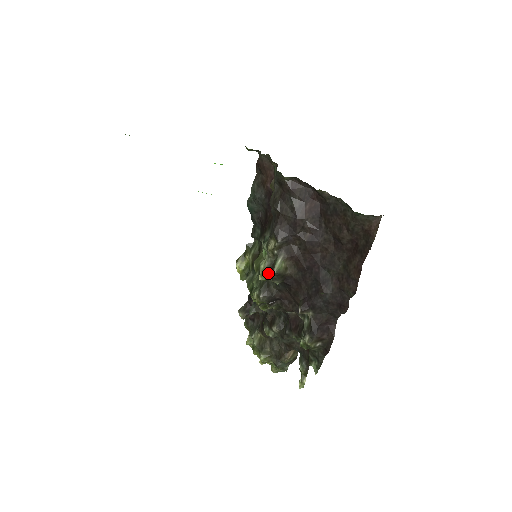
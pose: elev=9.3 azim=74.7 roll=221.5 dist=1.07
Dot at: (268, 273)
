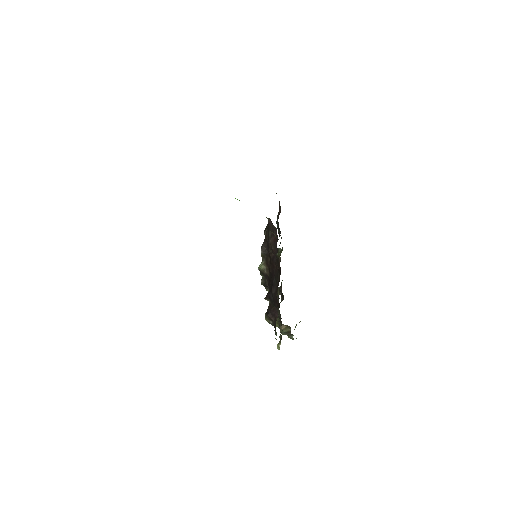
Dot at: occluded
